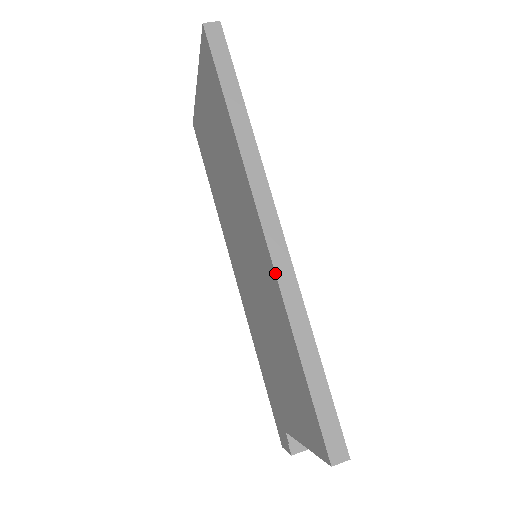
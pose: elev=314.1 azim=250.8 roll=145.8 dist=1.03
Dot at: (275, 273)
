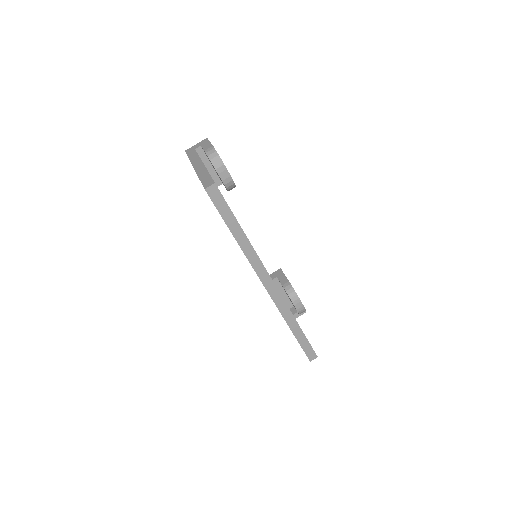
Dot at: occluded
